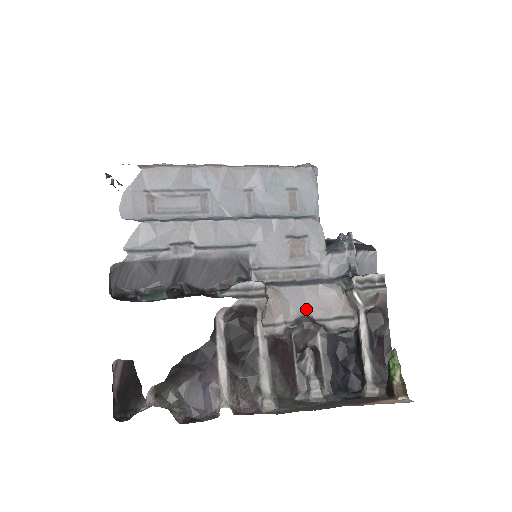
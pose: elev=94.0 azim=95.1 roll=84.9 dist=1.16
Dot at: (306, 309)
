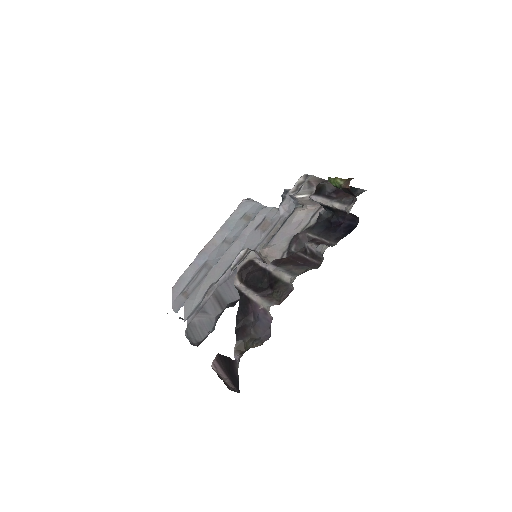
Dot at: (291, 235)
